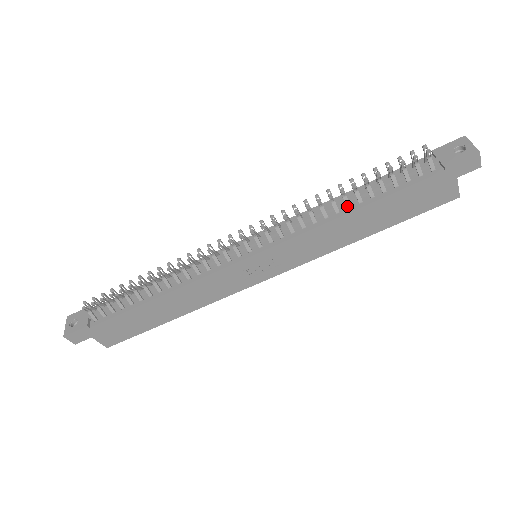
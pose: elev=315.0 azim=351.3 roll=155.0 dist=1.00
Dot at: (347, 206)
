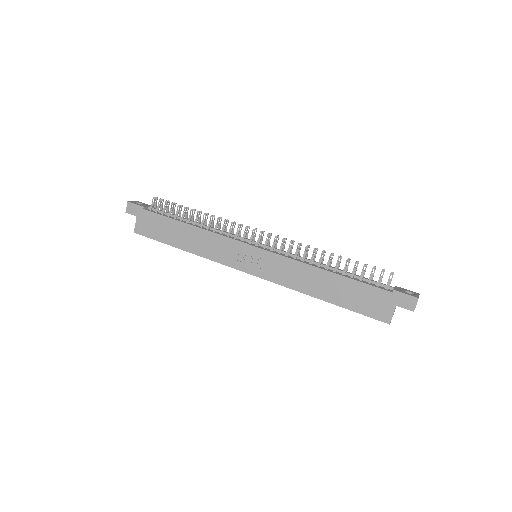
Dot at: (326, 267)
